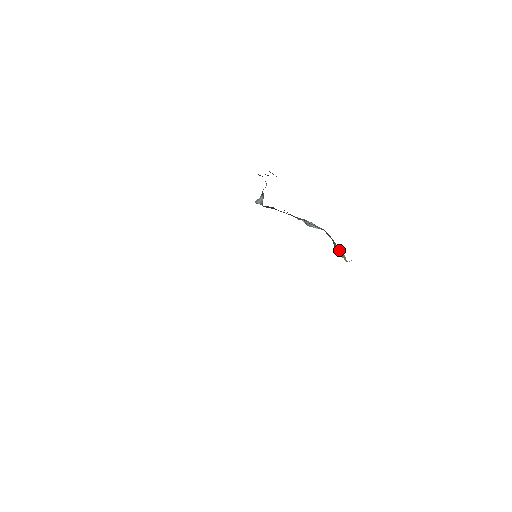
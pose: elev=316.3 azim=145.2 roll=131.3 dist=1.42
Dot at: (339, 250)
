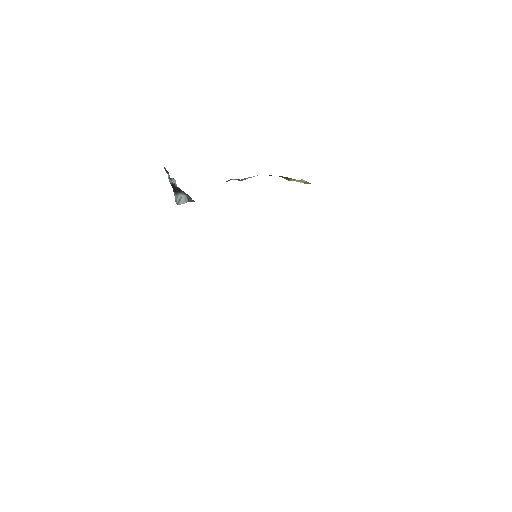
Dot at: (296, 180)
